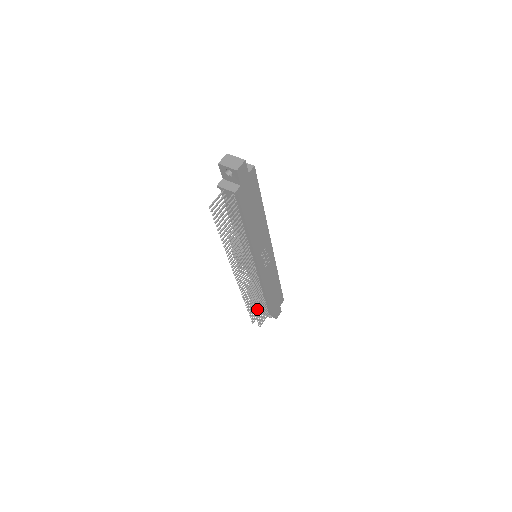
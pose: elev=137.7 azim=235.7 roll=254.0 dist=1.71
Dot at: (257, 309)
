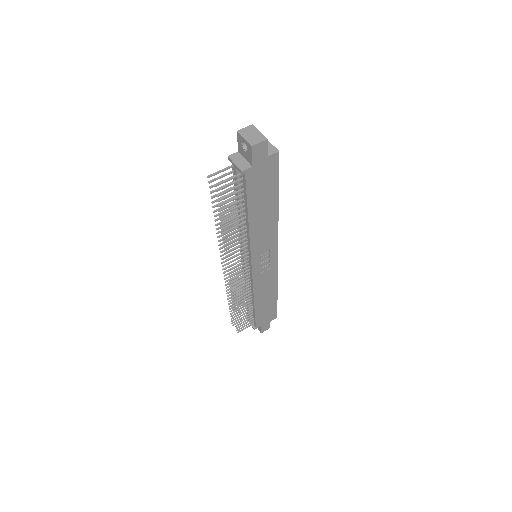
Dot at: (239, 313)
